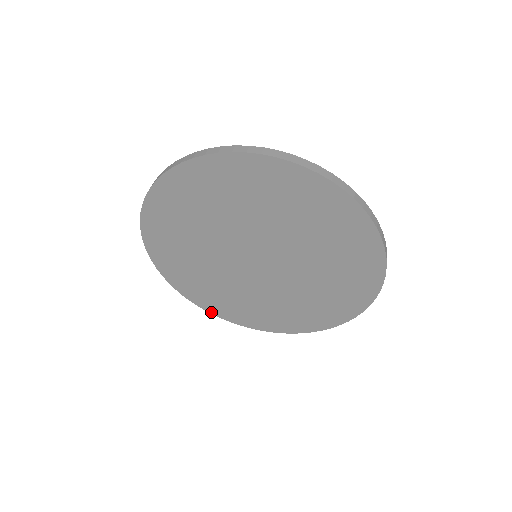
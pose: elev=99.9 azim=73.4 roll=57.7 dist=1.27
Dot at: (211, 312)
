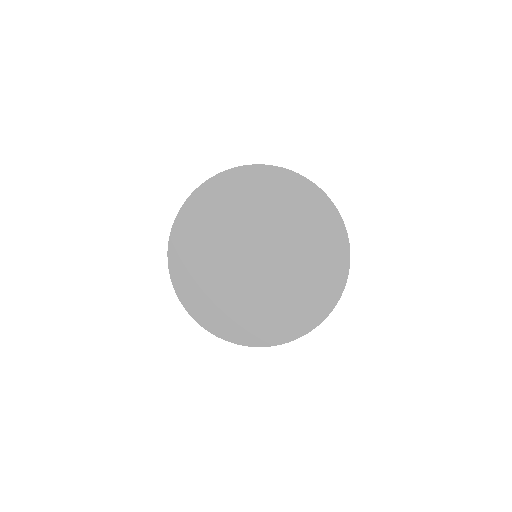
Dot at: (193, 316)
